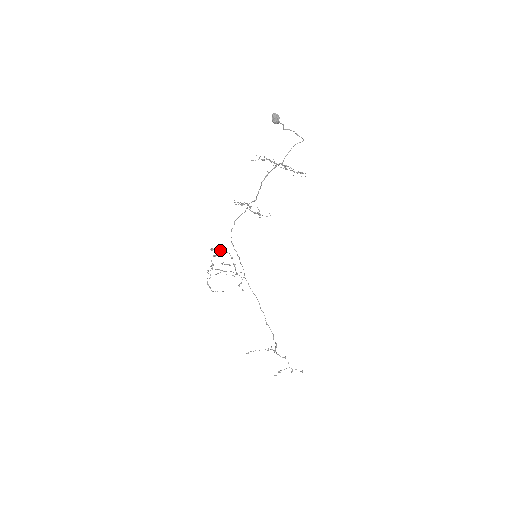
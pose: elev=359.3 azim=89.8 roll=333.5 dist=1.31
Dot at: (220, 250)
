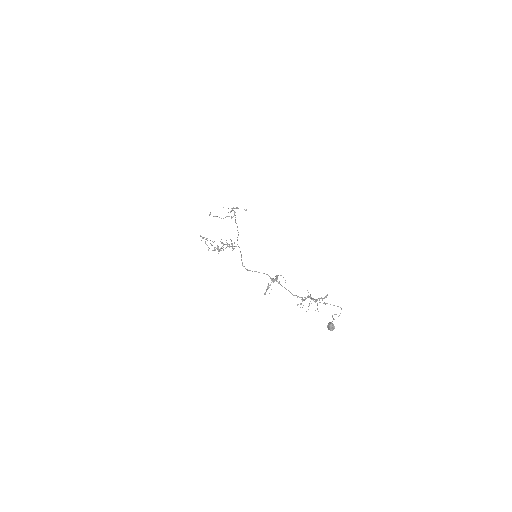
Dot at: (225, 248)
